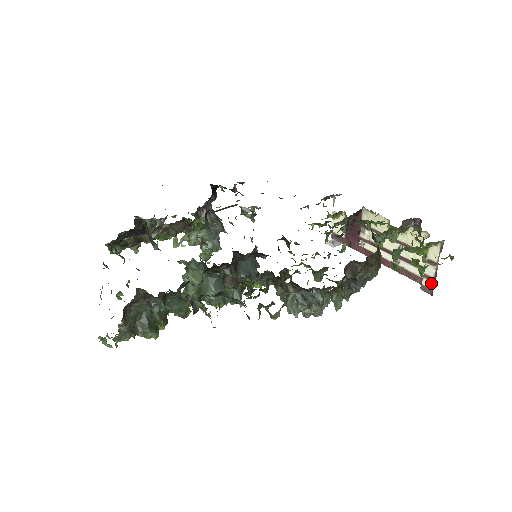
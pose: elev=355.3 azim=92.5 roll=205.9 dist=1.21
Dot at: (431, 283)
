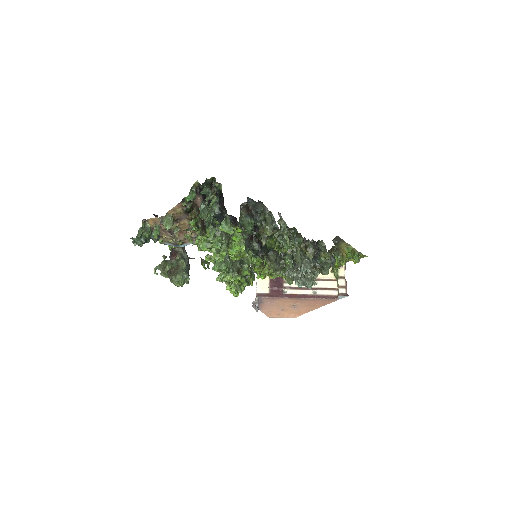
Dot at: (345, 289)
